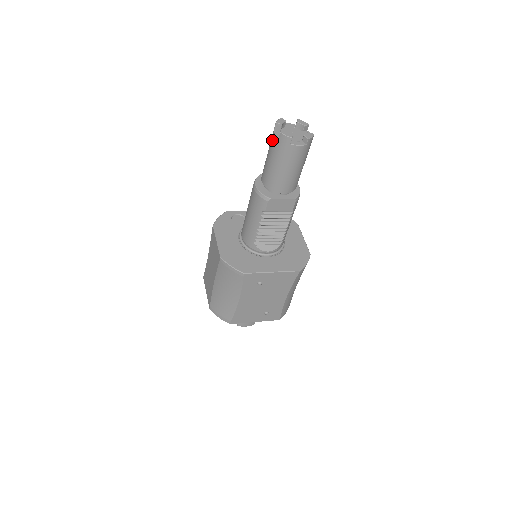
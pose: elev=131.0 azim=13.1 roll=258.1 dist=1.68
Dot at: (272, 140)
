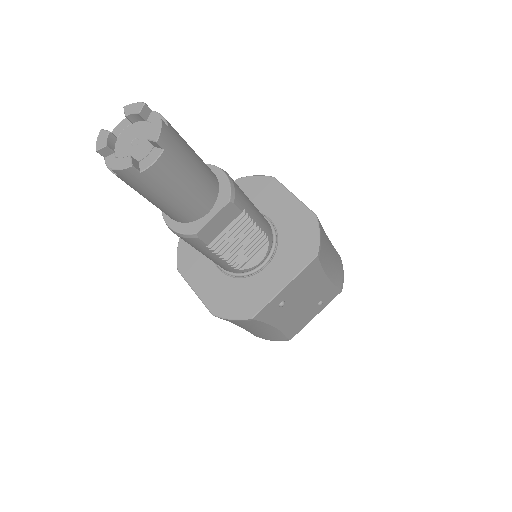
Dot at: occluded
